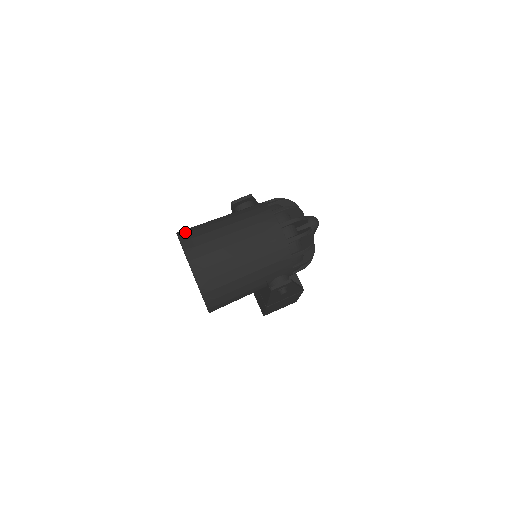
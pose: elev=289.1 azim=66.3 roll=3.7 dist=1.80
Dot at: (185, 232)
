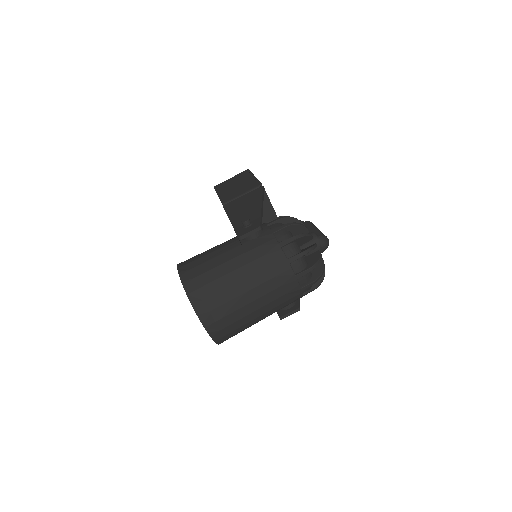
Dot at: (193, 287)
